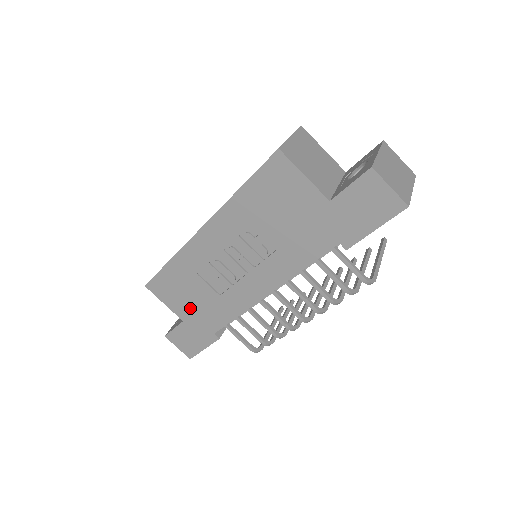
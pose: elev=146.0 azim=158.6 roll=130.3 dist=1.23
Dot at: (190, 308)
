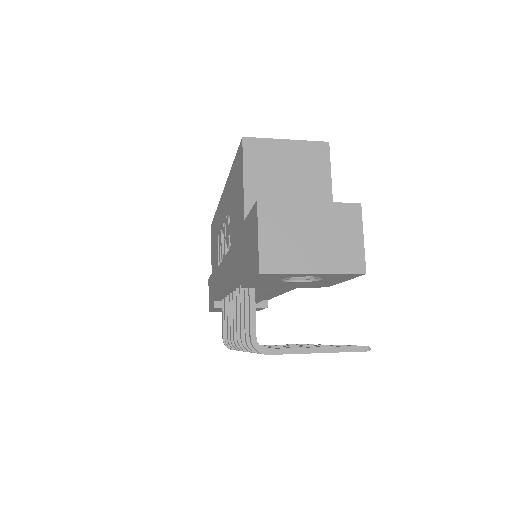
Dot at: occluded
